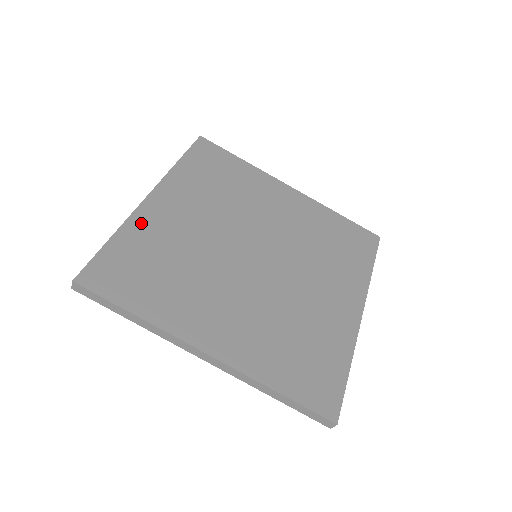
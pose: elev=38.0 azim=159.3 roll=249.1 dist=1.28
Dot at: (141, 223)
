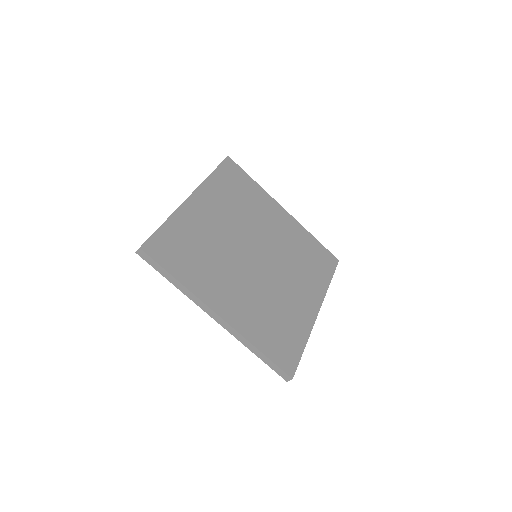
Dot at: (184, 215)
